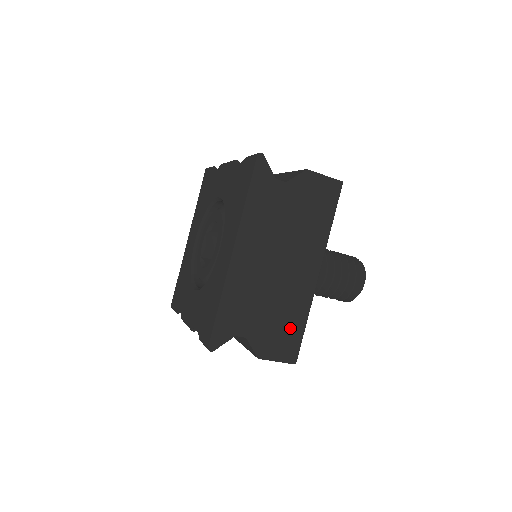
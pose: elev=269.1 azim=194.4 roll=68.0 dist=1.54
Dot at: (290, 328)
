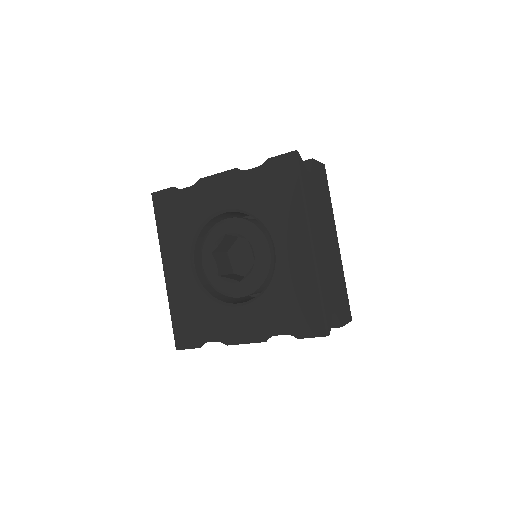
Dot at: (343, 293)
